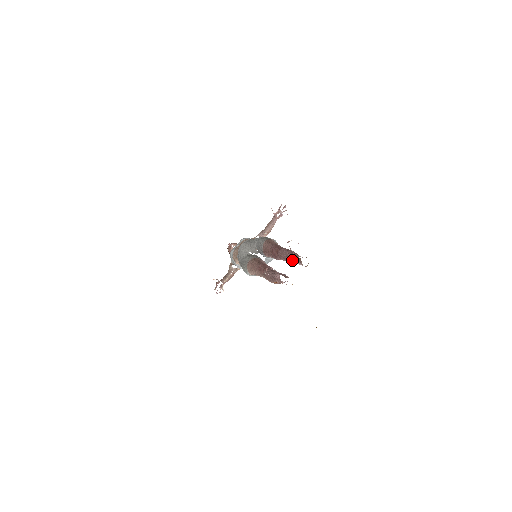
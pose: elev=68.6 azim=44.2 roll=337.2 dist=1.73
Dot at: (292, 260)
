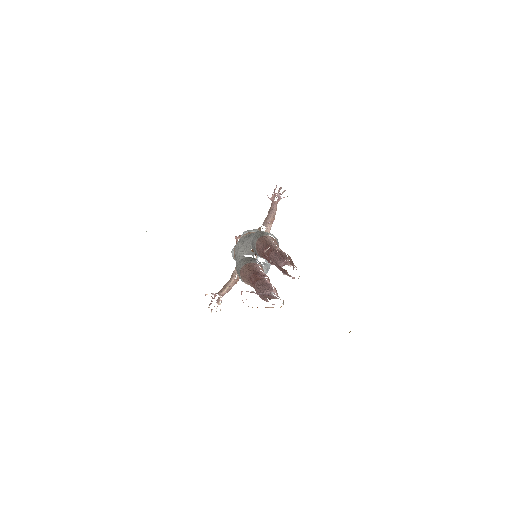
Dot at: occluded
